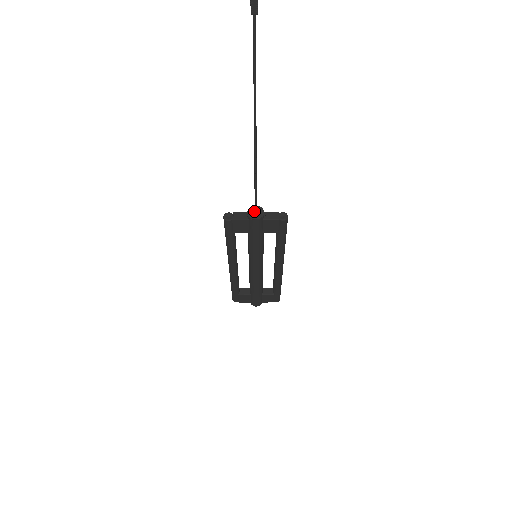
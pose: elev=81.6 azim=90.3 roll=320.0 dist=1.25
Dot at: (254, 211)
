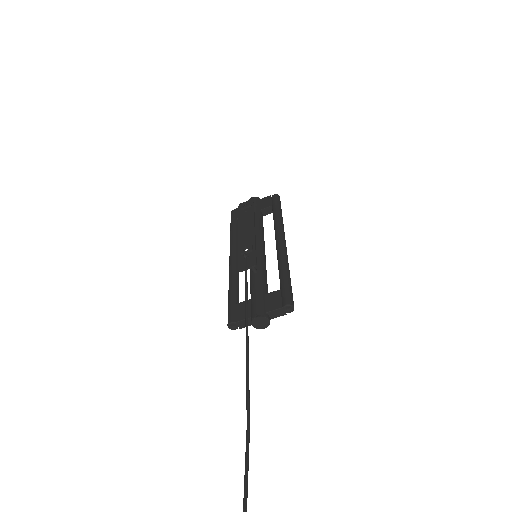
Dot at: (258, 323)
